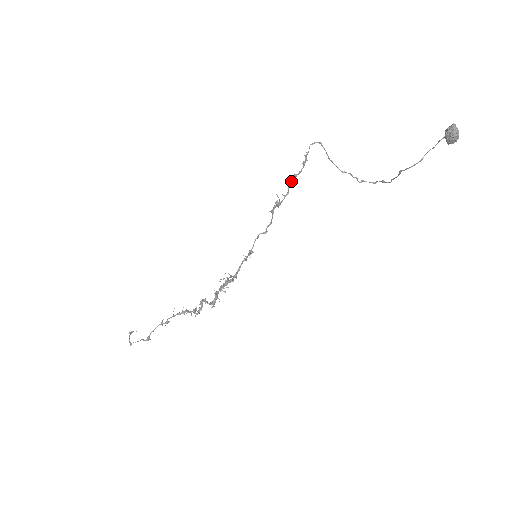
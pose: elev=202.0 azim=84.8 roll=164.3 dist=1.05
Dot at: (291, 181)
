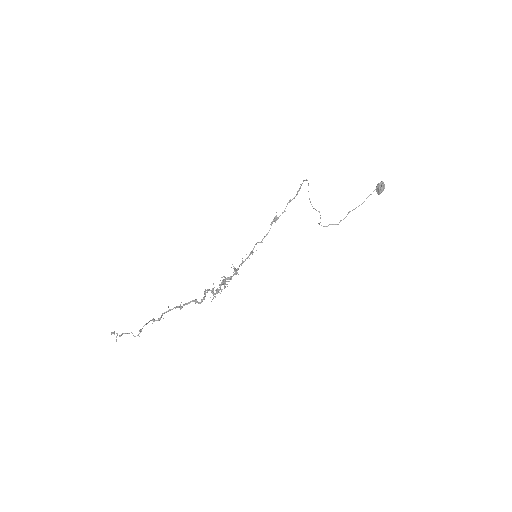
Dot at: occluded
